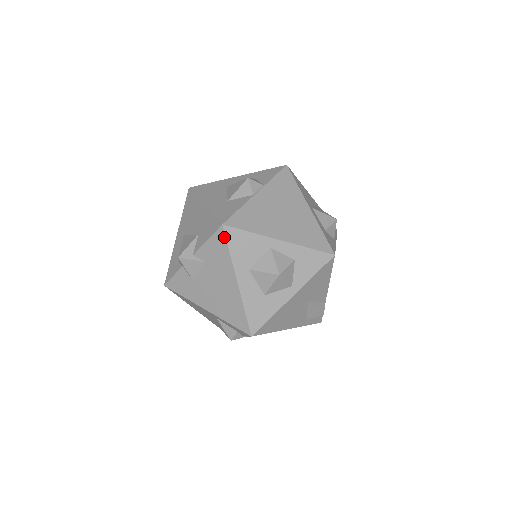
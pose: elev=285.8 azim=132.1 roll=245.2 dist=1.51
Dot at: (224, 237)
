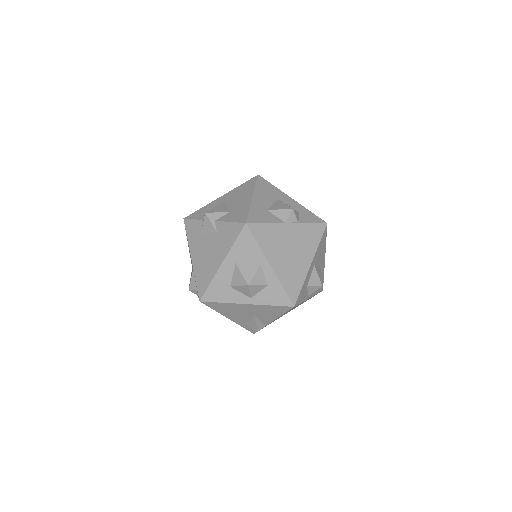
Dot at: (240, 231)
